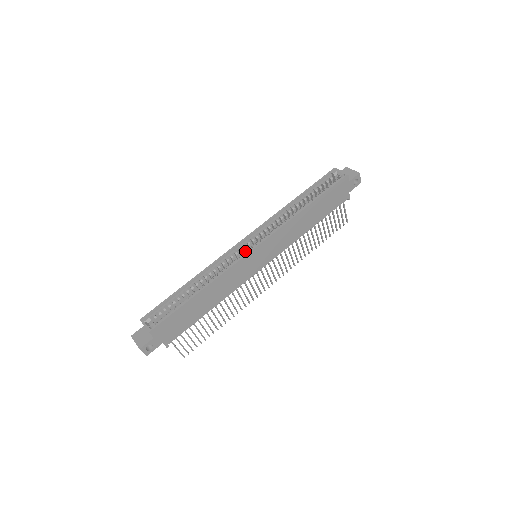
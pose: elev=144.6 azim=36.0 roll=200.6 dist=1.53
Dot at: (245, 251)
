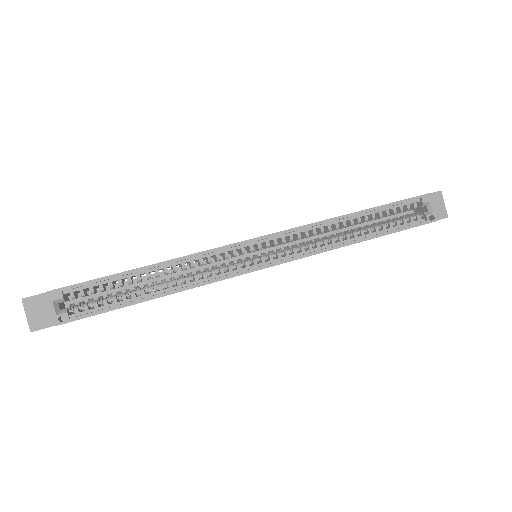
Dot at: (248, 250)
